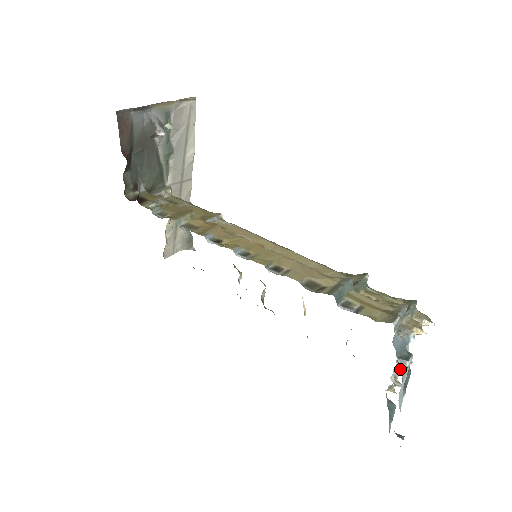
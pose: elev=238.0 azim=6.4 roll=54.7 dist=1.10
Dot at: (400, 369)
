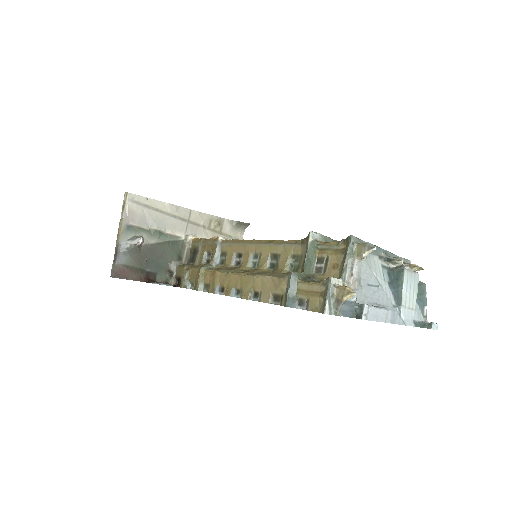
Dot at: (393, 277)
